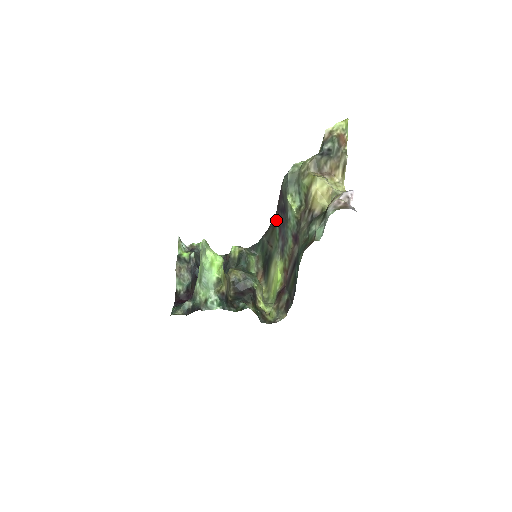
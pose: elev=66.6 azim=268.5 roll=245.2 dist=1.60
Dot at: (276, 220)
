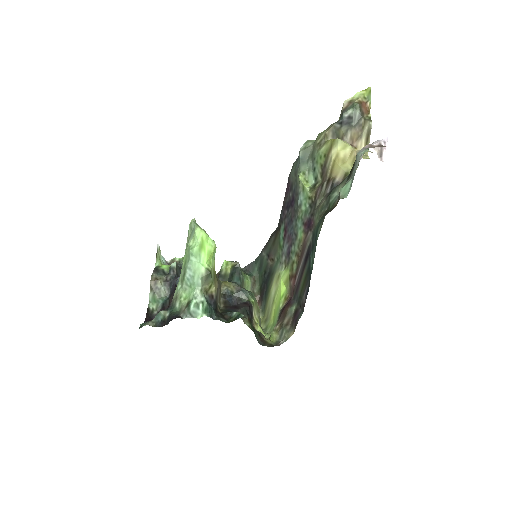
Dot at: (280, 224)
